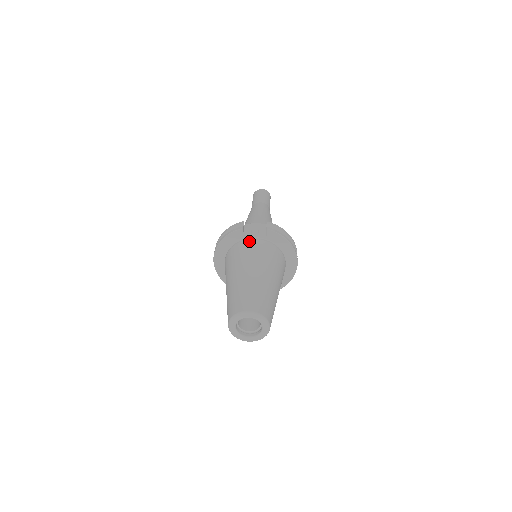
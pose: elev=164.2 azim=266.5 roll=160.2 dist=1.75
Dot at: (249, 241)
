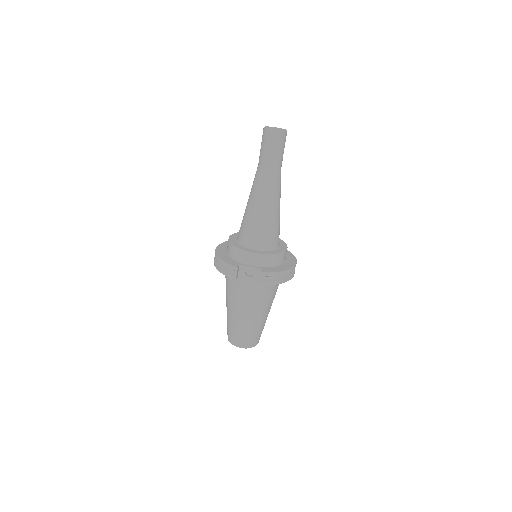
Dot at: (243, 282)
